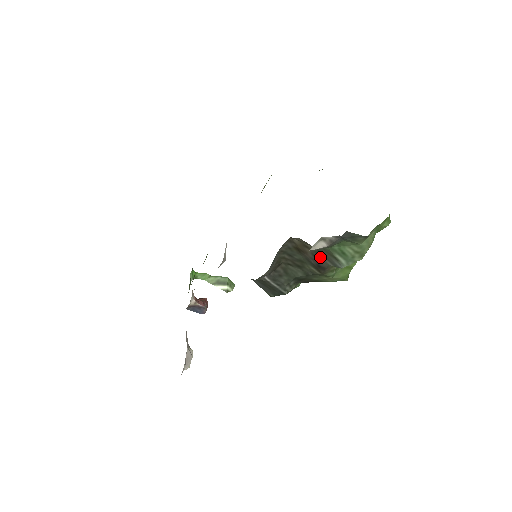
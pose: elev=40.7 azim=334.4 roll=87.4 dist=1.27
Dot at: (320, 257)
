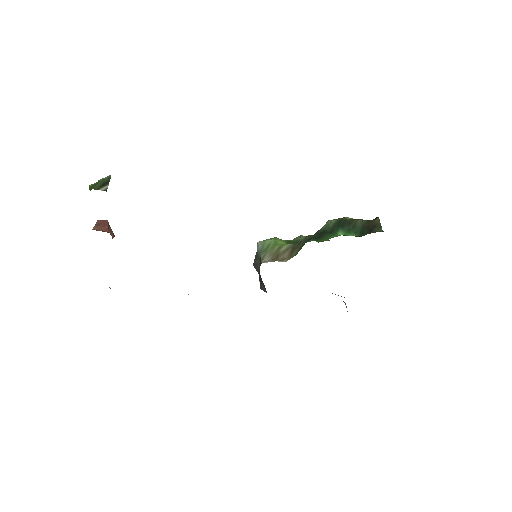
Dot at: occluded
